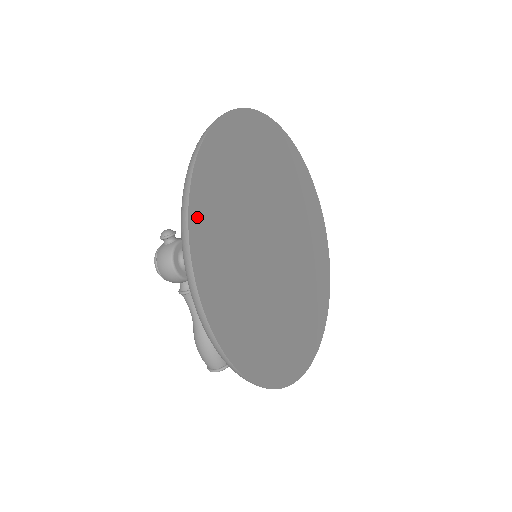
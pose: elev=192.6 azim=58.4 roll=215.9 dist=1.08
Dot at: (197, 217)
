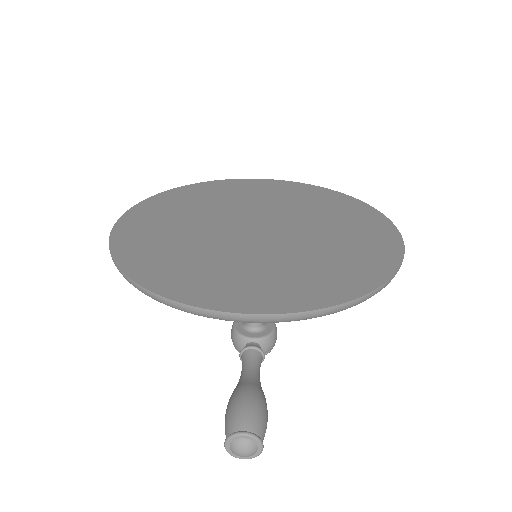
Dot at: (167, 195)
